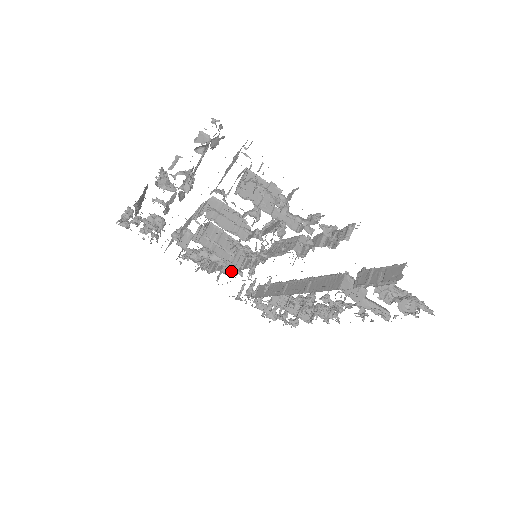
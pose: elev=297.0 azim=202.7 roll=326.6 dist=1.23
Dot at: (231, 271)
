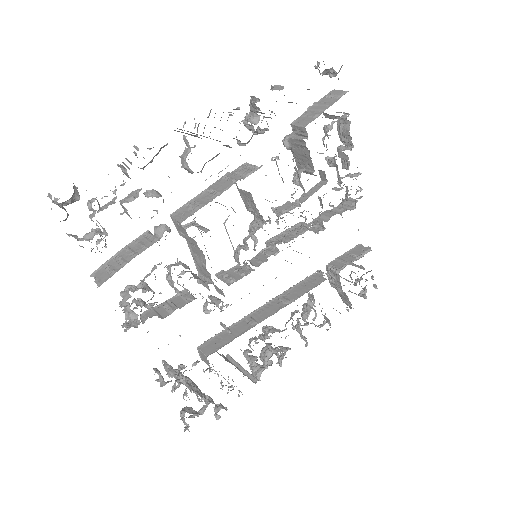
Dot at: occluded
